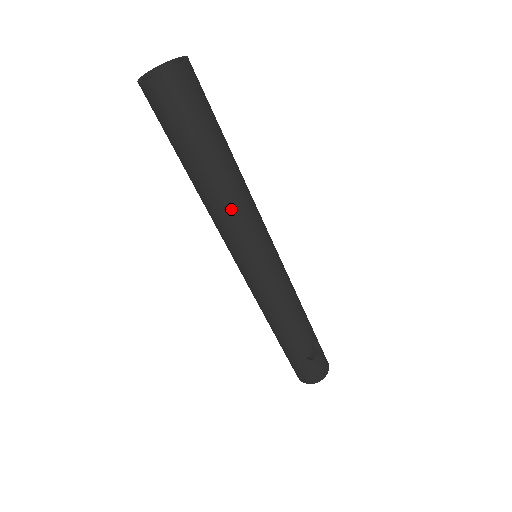
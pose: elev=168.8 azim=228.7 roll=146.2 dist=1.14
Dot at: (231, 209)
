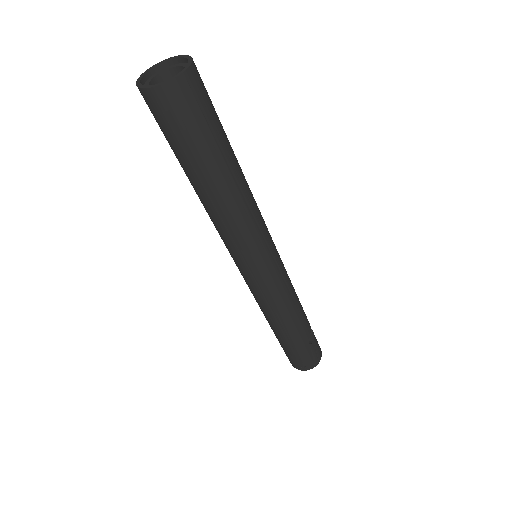
Dot at: (245, 209)
